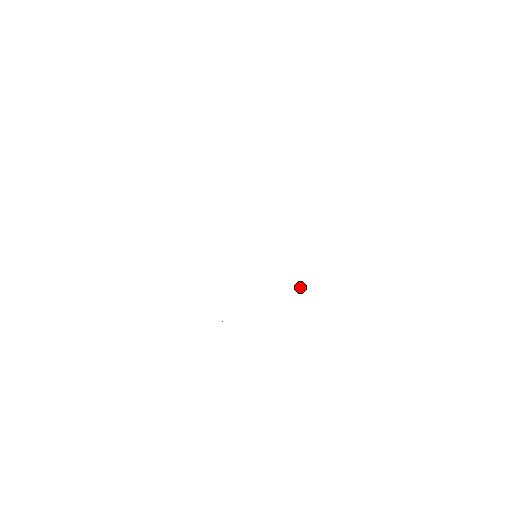
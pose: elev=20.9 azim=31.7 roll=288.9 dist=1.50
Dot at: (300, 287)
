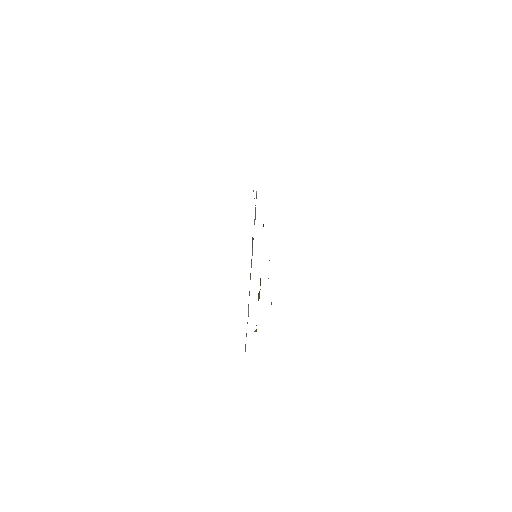
Dot at: occluded
